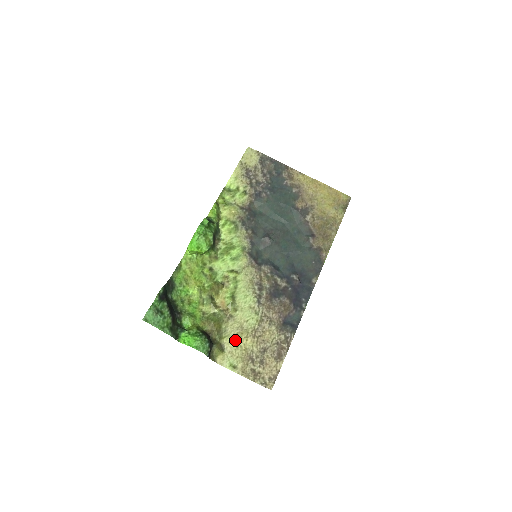
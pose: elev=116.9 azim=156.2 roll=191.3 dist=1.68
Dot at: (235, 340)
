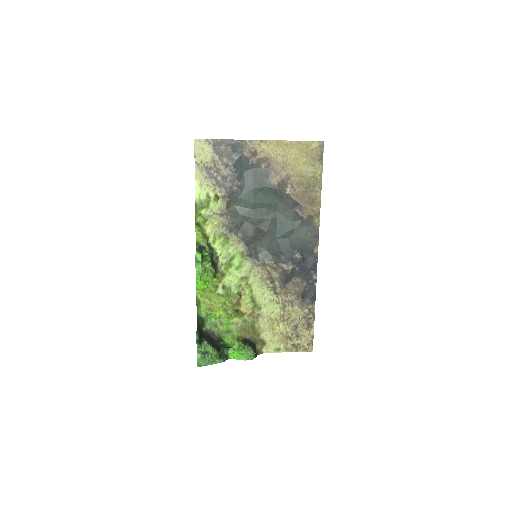
Dot at: (270, 331)
